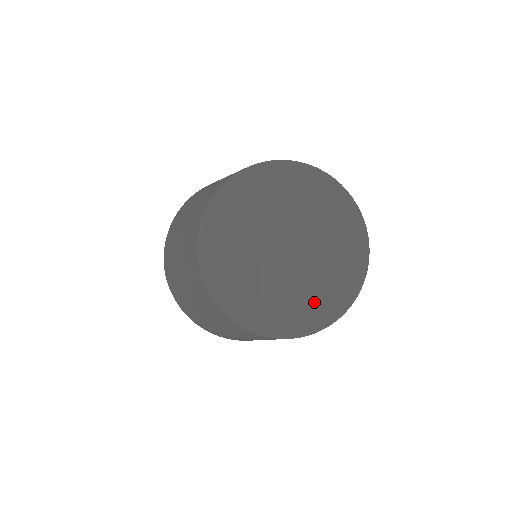
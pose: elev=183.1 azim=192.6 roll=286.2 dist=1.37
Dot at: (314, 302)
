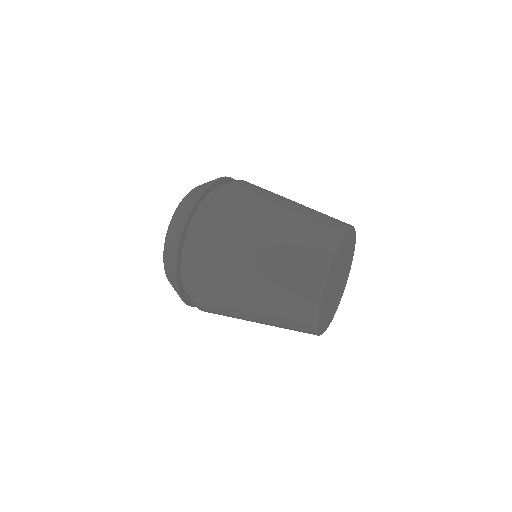
Dot at: (330, 314)
